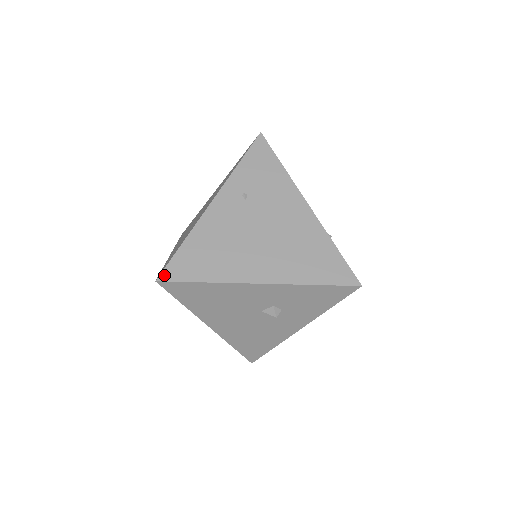
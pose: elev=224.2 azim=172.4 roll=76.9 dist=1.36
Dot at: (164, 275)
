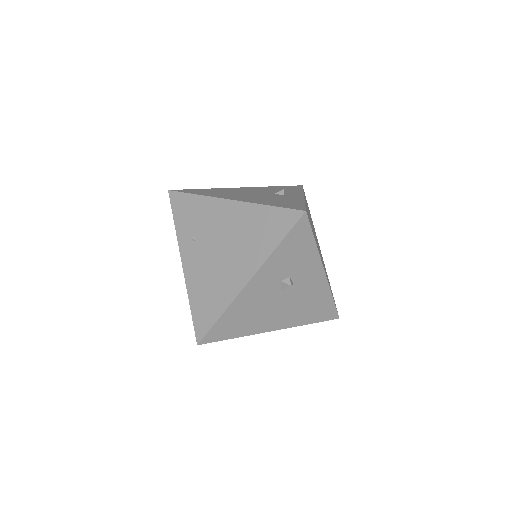
Dot at: (198, 337)
